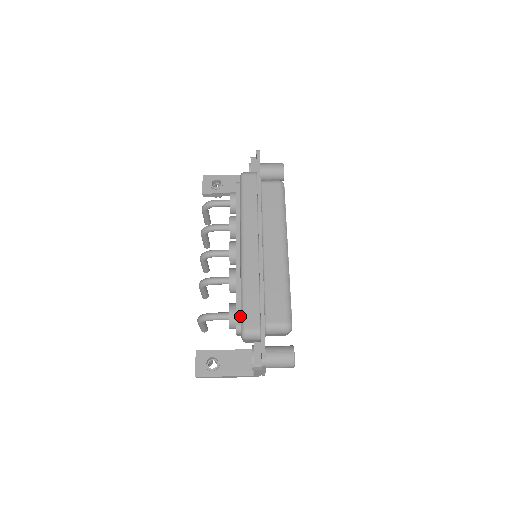
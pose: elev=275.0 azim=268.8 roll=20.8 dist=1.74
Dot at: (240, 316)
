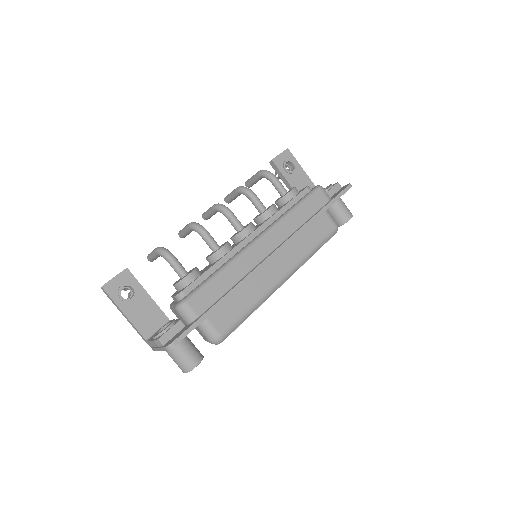
Dot at: (194, 288)
